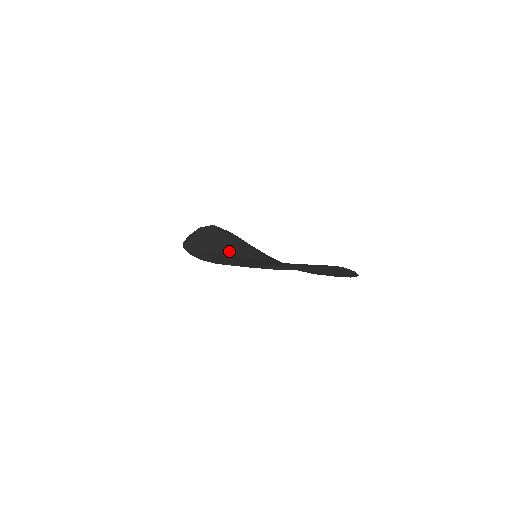
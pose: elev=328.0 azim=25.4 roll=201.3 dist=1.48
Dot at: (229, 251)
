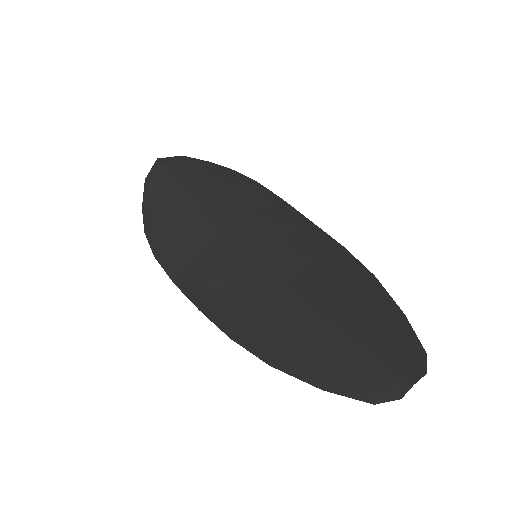
Dot at: (215, 249)
